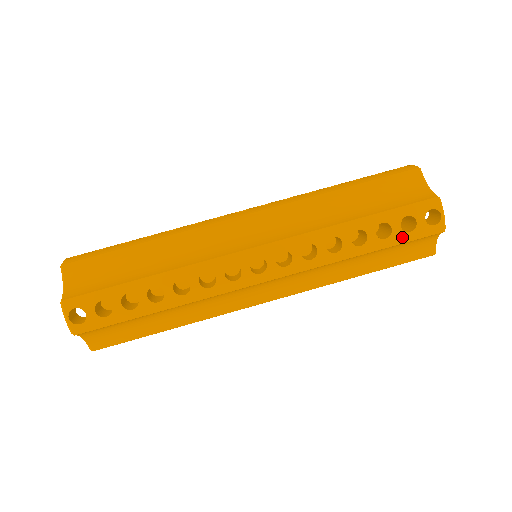
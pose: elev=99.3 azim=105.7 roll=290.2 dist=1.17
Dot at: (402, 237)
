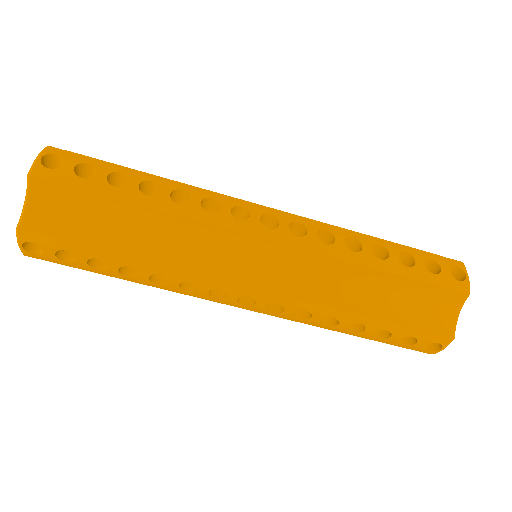
Dot at: (393, 343)
